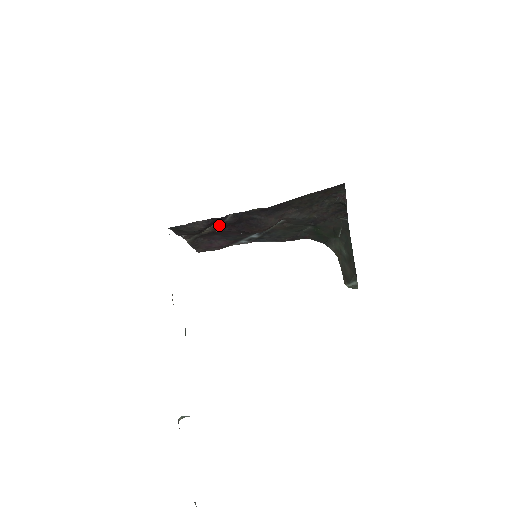
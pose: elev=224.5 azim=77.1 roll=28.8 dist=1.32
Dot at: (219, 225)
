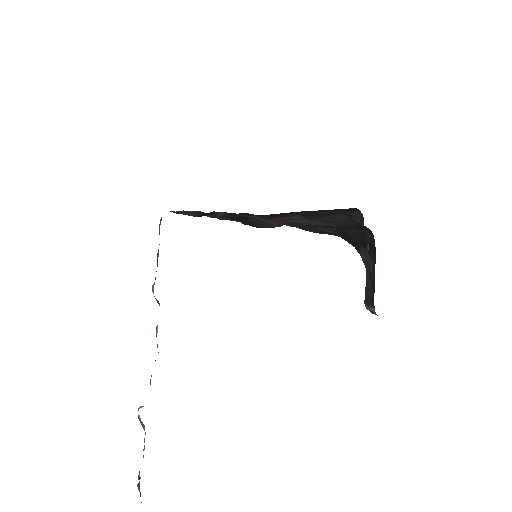
Dot at: occluded
